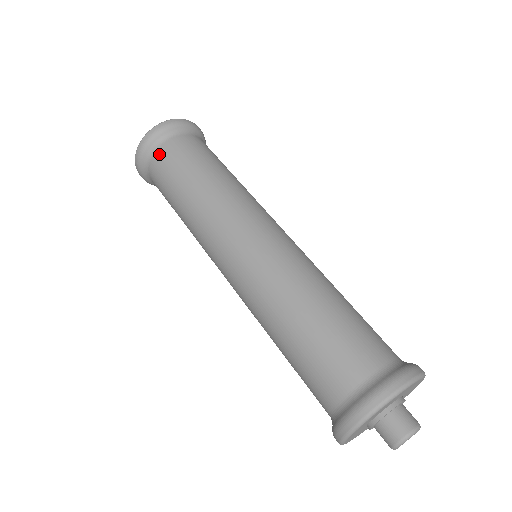
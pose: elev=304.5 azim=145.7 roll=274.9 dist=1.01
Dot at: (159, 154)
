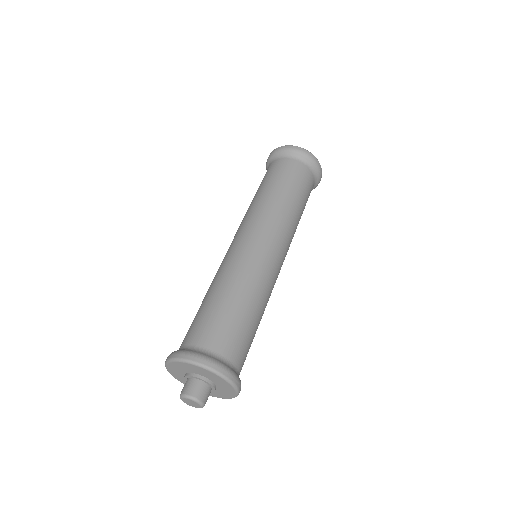
Dot at: (284, 161)
